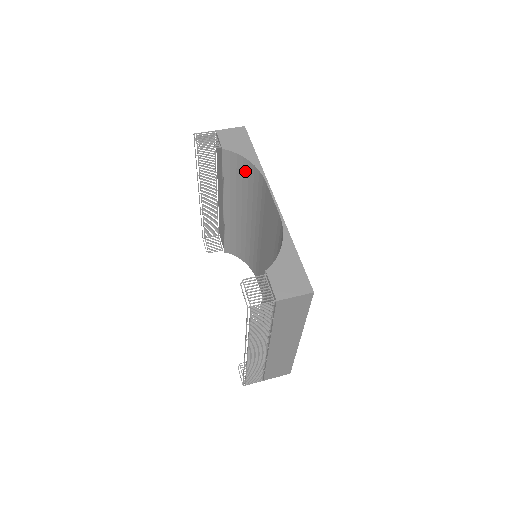
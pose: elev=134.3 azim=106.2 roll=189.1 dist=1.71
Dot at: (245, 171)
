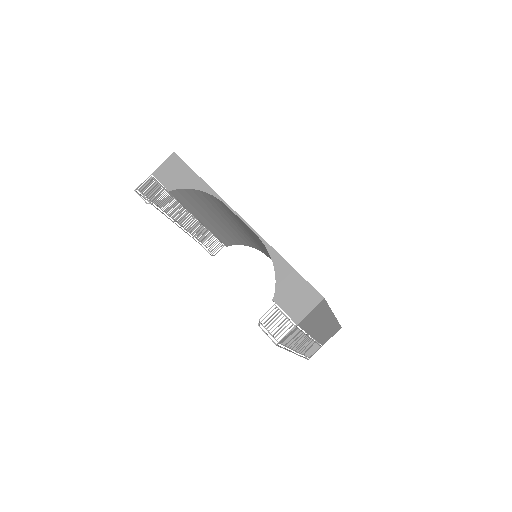
Dot at: (201, 197)
